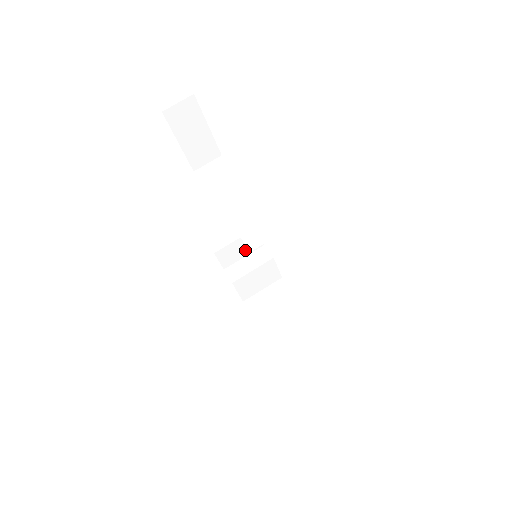
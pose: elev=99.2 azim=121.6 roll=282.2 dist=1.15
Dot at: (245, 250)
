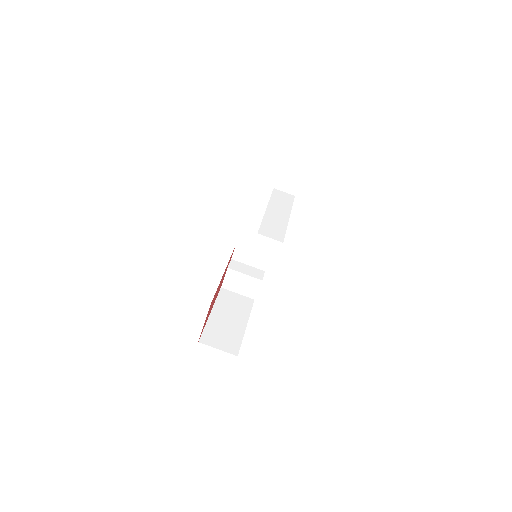
Dot at: (253, 261)
